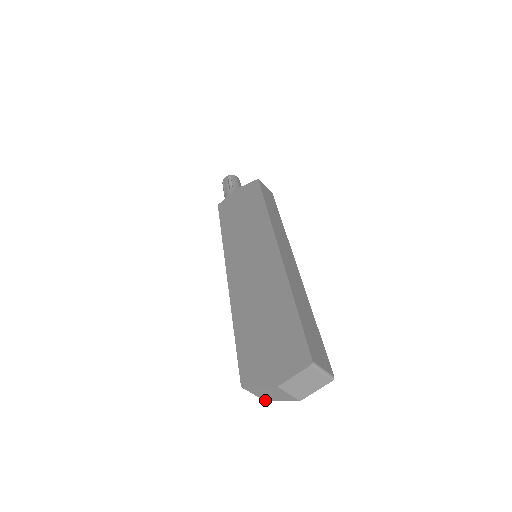
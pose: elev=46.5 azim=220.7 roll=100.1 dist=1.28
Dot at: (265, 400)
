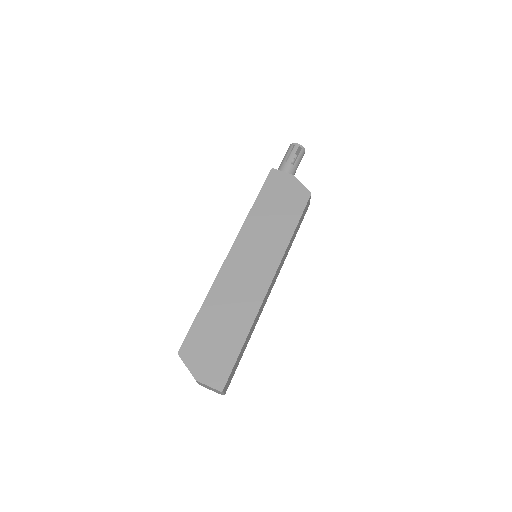
Dot at: occluded
